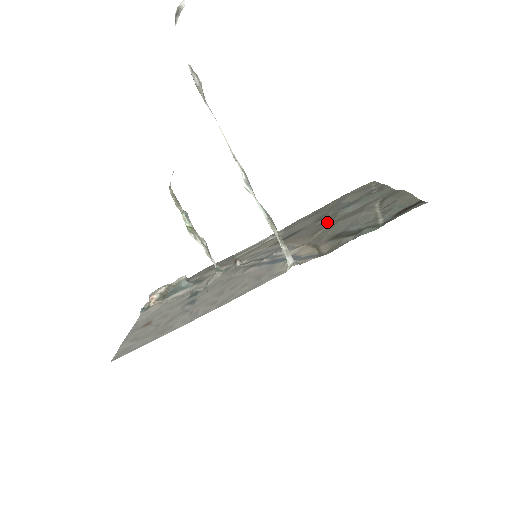
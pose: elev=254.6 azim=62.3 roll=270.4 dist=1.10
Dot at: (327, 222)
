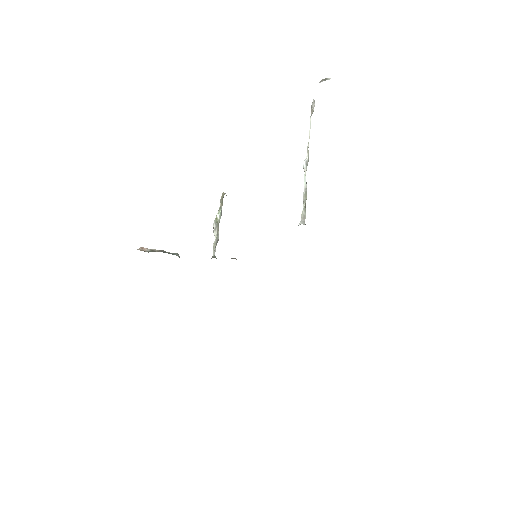
Dot at: occluded
